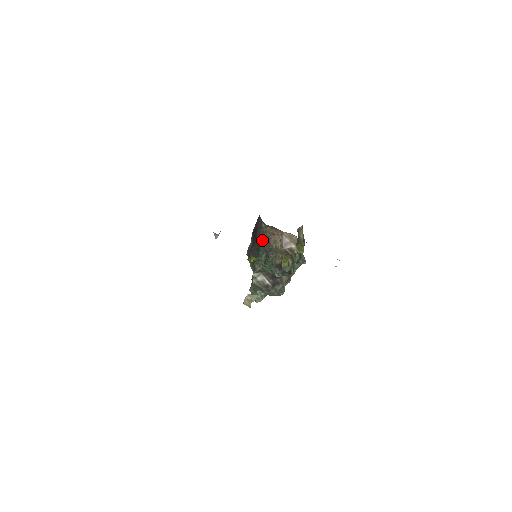
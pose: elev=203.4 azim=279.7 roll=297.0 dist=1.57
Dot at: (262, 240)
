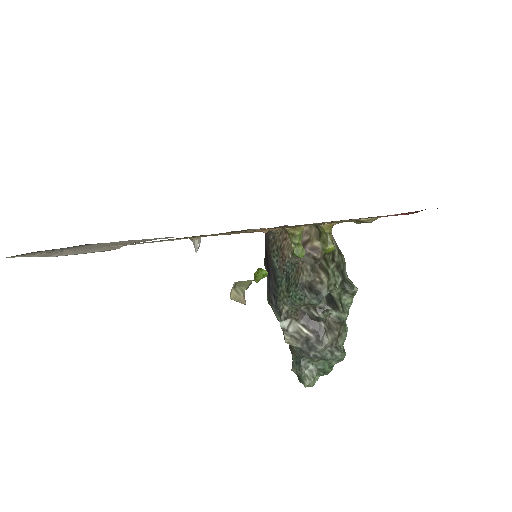
Dot at: (274, 257)
